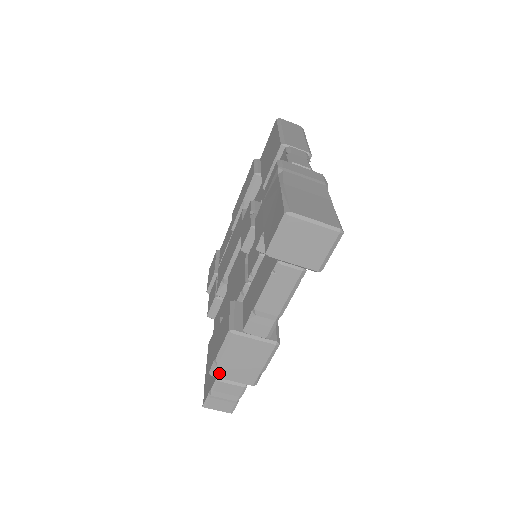
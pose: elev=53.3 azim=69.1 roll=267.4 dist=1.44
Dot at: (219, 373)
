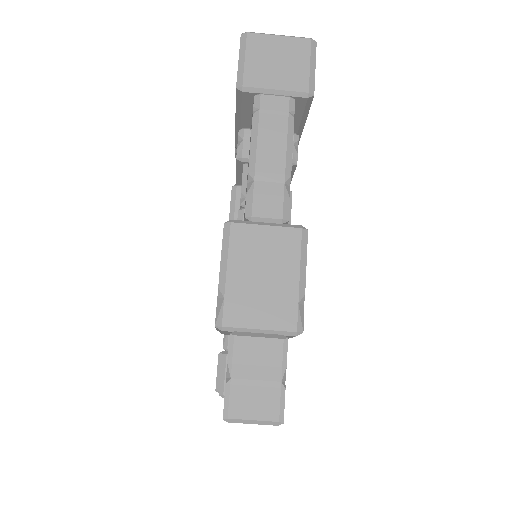
Dot at: (231, 316)
